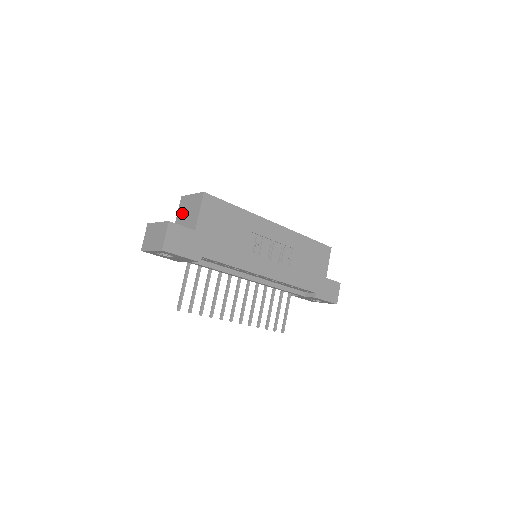
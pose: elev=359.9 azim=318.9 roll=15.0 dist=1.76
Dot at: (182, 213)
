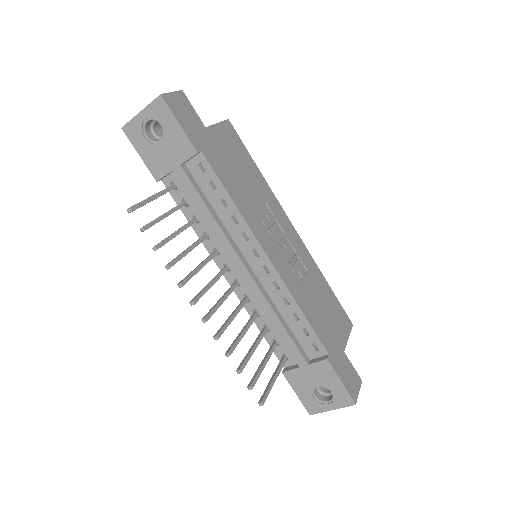
Dot at: occluded
